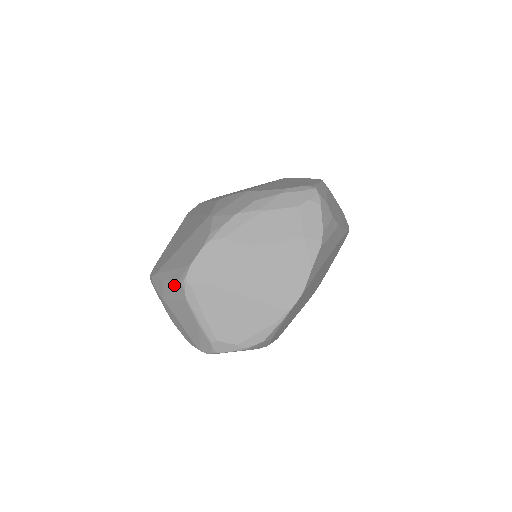
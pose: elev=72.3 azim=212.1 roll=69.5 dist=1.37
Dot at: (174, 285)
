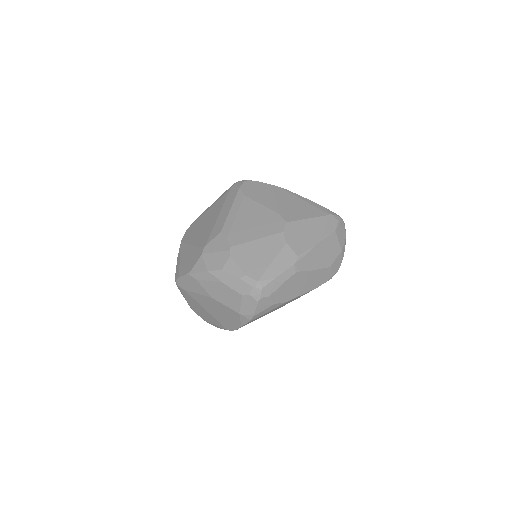
Dot at: occluded
